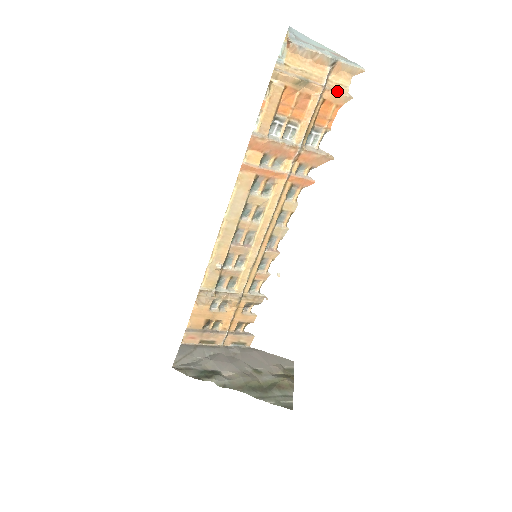
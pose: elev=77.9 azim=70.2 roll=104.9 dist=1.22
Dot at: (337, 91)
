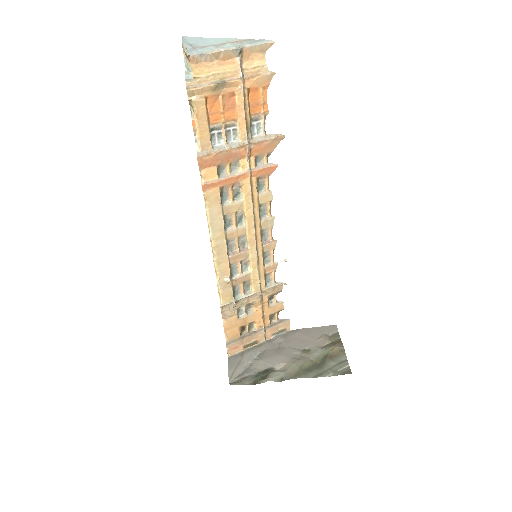
Dot at: (257, 75)
